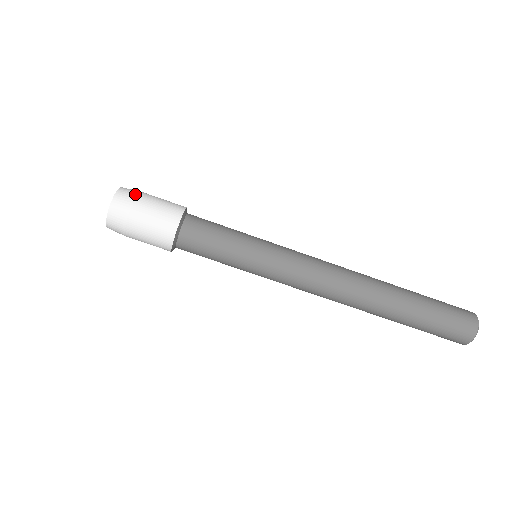
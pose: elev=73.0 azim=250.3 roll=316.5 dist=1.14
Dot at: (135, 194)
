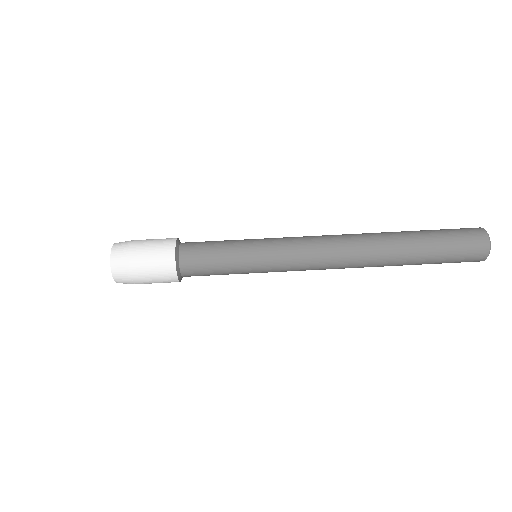
Dot at: (127, 249)
